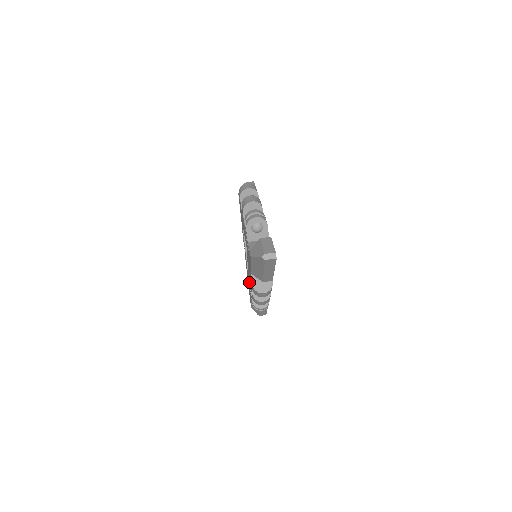
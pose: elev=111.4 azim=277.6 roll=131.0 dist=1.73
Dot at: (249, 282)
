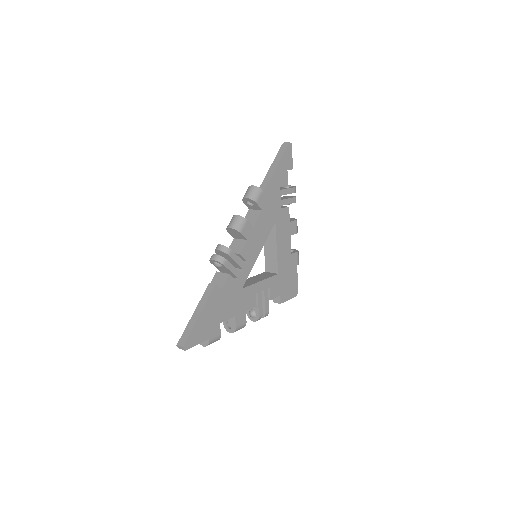
Dot at: occluded
